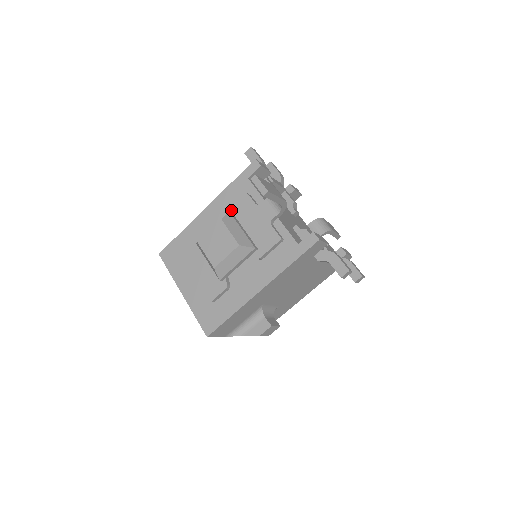
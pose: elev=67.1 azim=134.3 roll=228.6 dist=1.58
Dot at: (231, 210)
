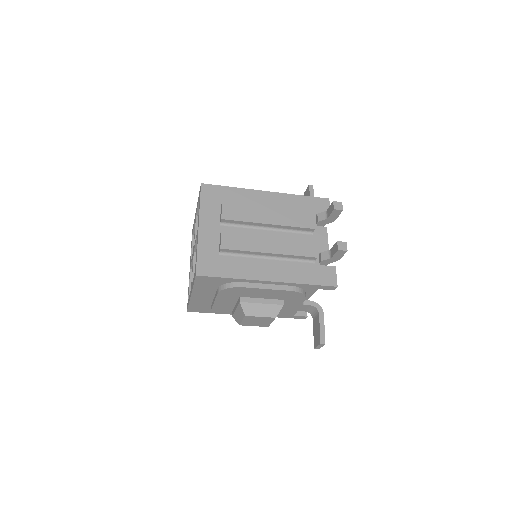
Dot at: (285, 298)
